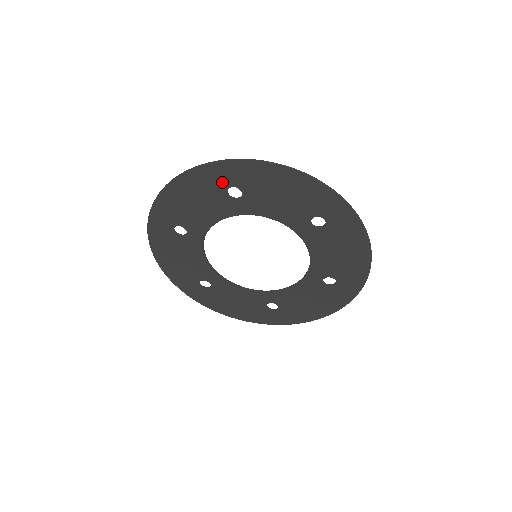
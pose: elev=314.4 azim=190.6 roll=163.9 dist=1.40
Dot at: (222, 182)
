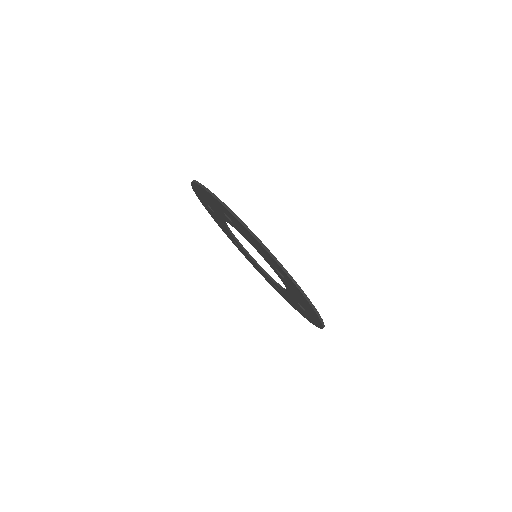
Dot at: (219, 206)
